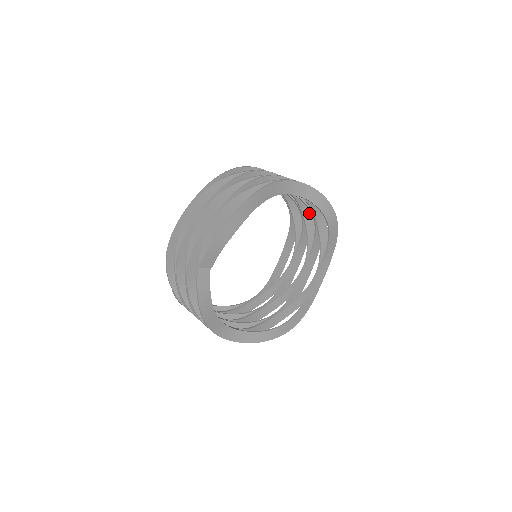
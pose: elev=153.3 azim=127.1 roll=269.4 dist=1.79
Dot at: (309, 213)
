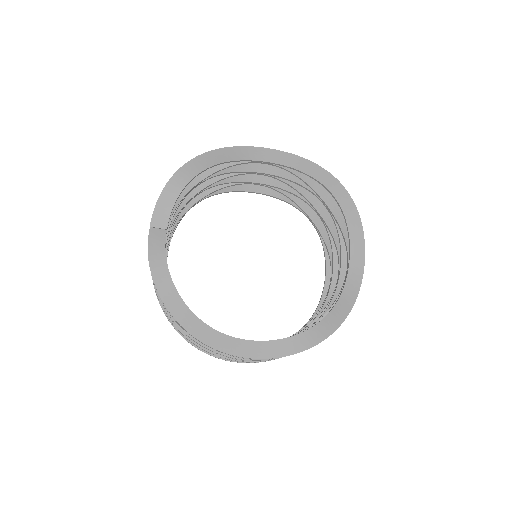
Dot at: occluded
